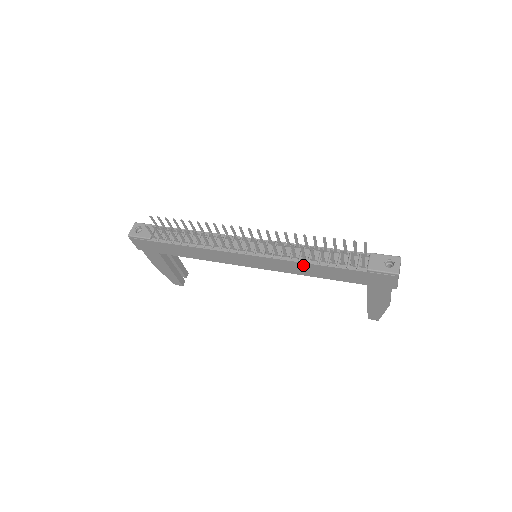
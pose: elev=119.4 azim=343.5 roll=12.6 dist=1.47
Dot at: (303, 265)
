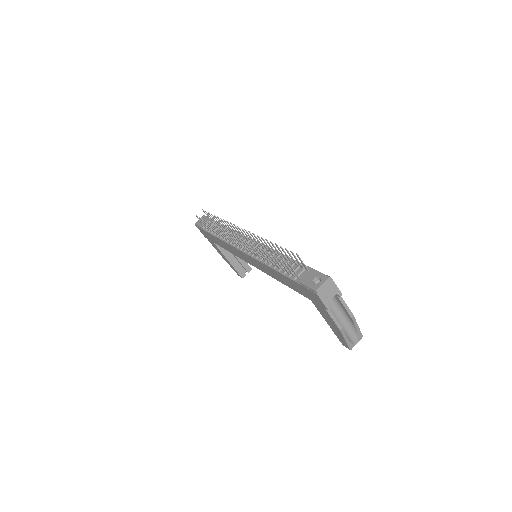
Dot at: (268, 268)
